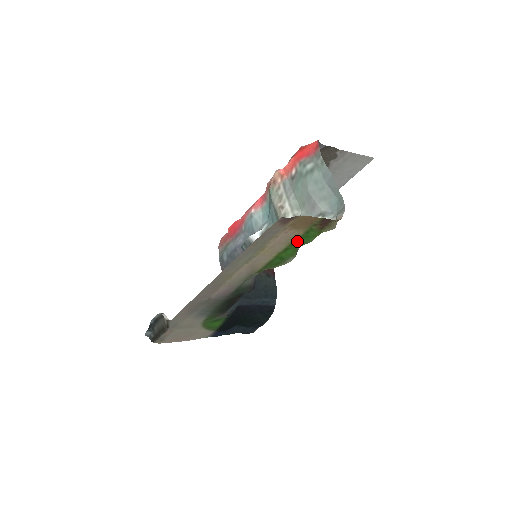
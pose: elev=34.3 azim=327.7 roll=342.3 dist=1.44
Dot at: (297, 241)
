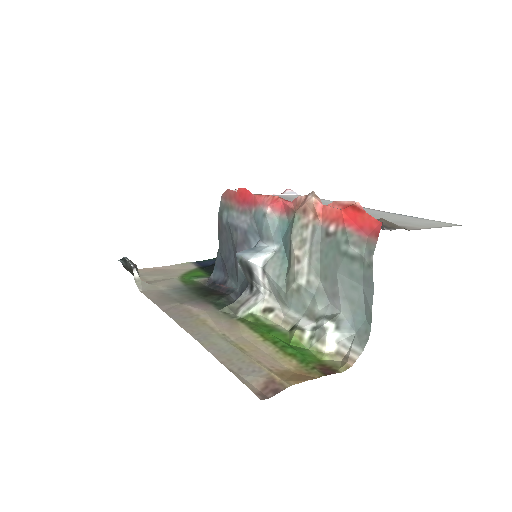
Dot at: (289, 350)
